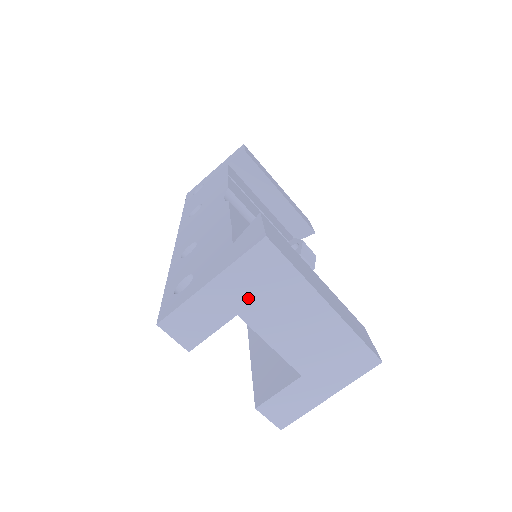
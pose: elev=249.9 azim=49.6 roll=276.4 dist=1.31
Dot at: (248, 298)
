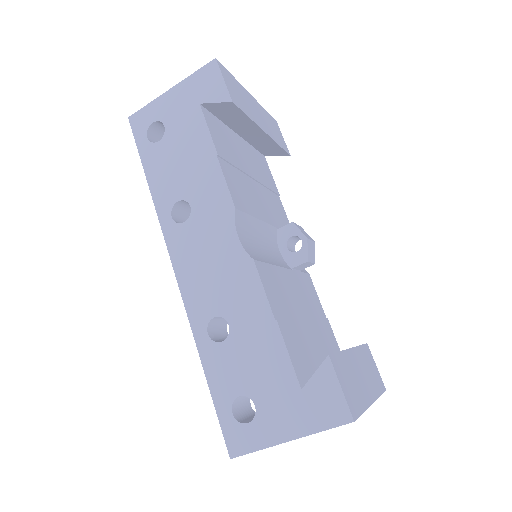
Dot at: occluded
